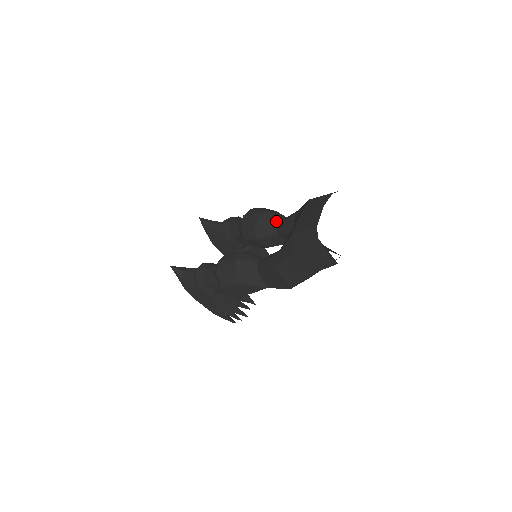
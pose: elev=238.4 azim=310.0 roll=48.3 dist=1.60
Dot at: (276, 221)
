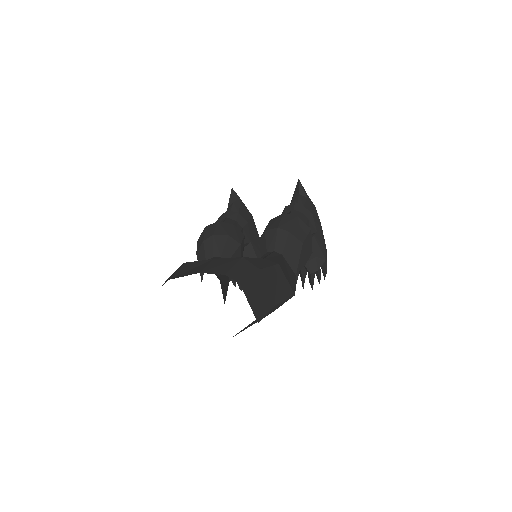
Dot at: (276, 248)
